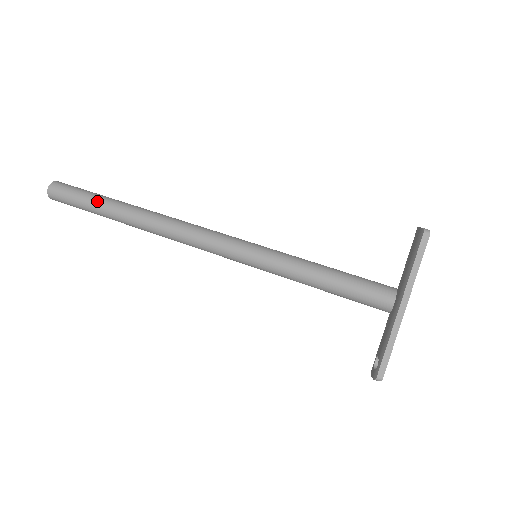
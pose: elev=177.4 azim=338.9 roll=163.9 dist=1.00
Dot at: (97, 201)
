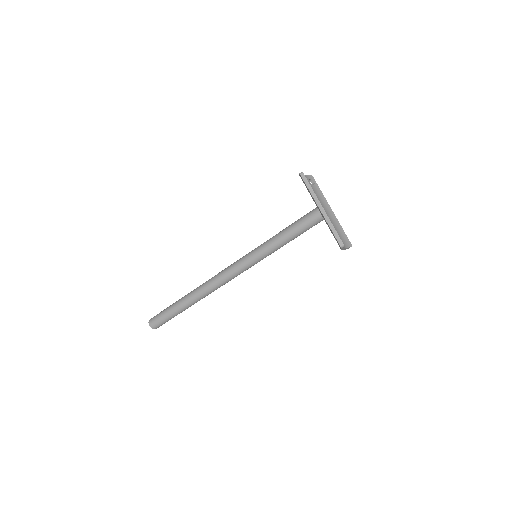
Dot at: (174, 306)
